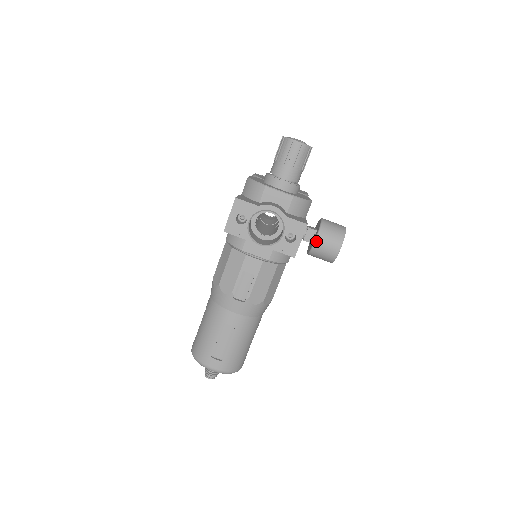
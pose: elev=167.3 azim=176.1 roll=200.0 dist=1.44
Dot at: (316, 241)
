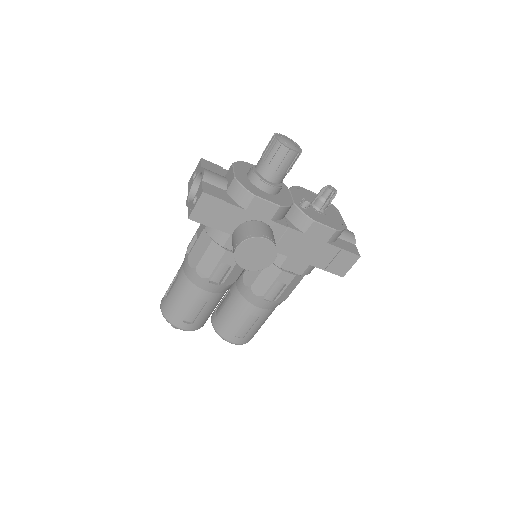
Dot at: (234, 232)
